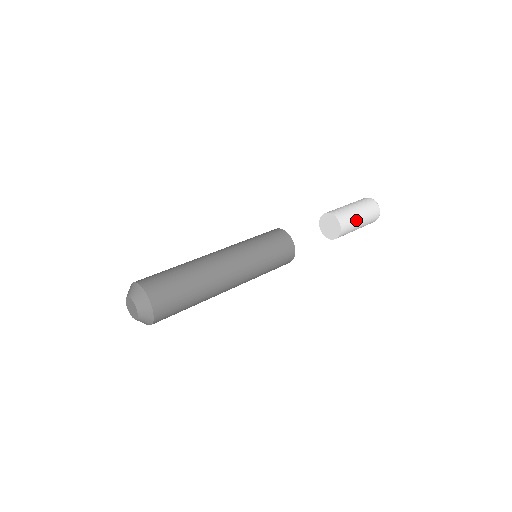
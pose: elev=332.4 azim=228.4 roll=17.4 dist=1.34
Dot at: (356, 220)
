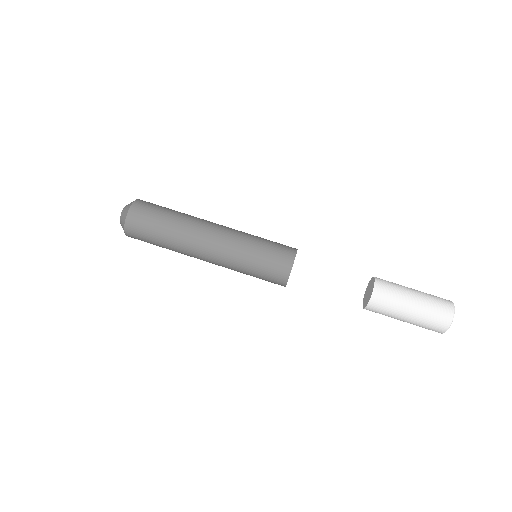
Dot at: (400, 309)
